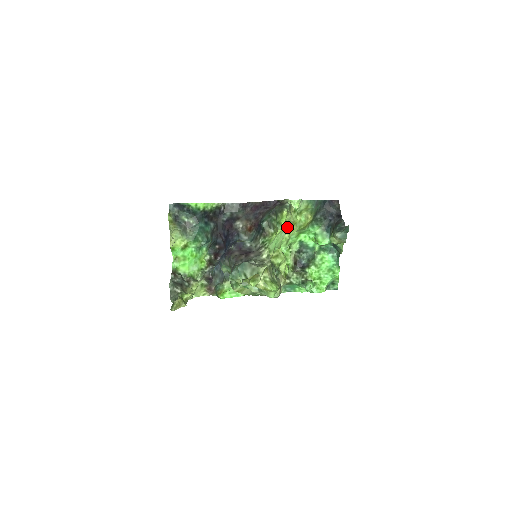
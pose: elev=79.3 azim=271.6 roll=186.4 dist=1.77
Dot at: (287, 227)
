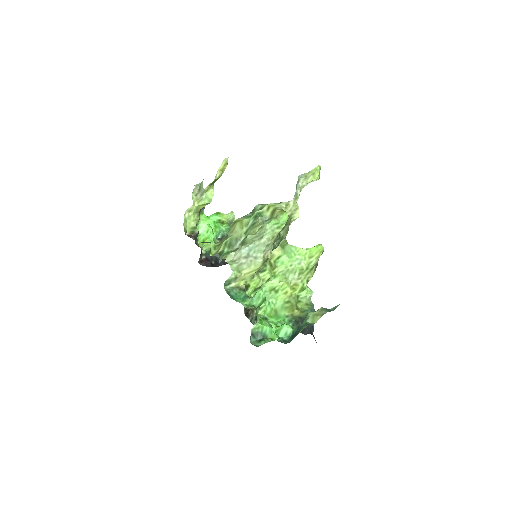
Dot at: (303, 265)
